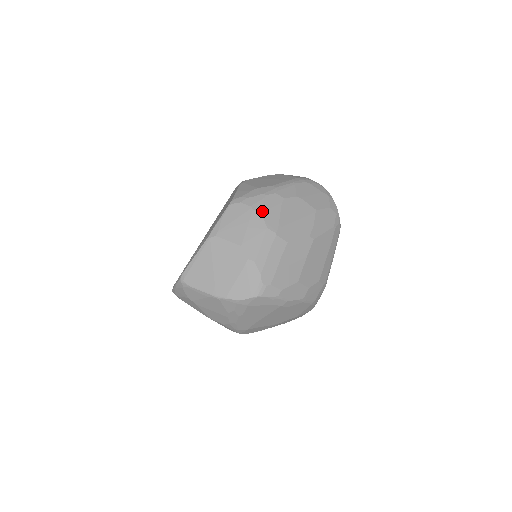
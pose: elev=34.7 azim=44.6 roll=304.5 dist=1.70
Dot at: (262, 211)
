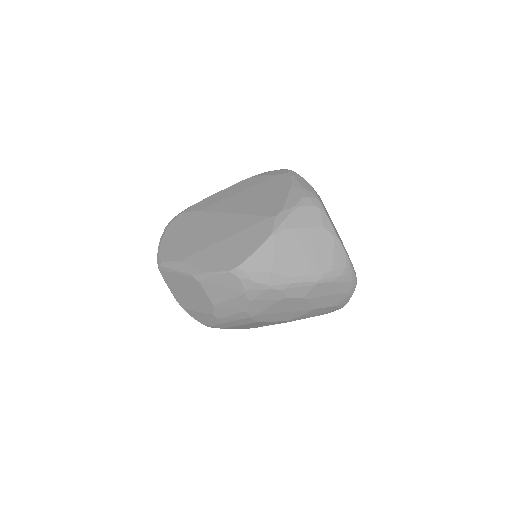
Dot at: (252, 300)
